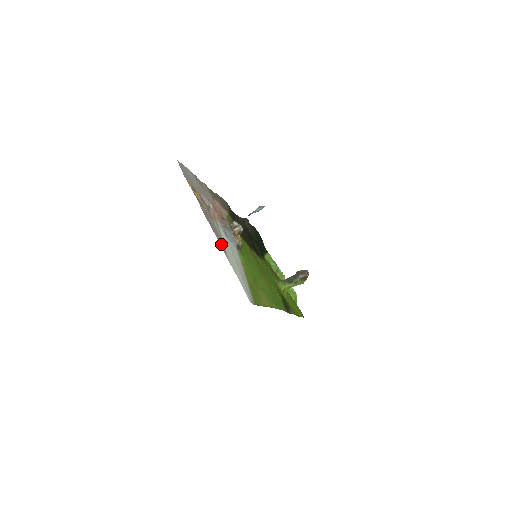
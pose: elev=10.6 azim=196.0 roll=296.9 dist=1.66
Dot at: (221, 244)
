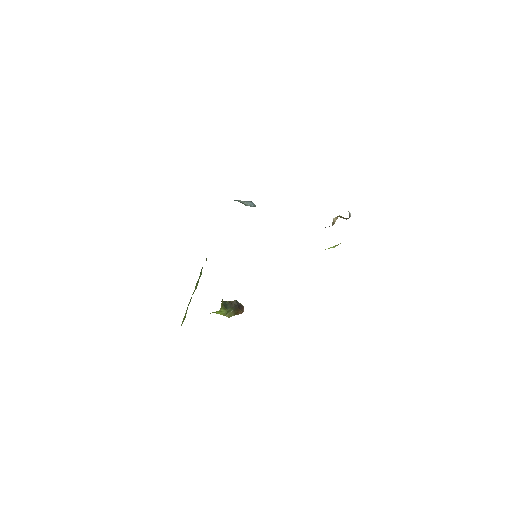
Dot at: occluded
